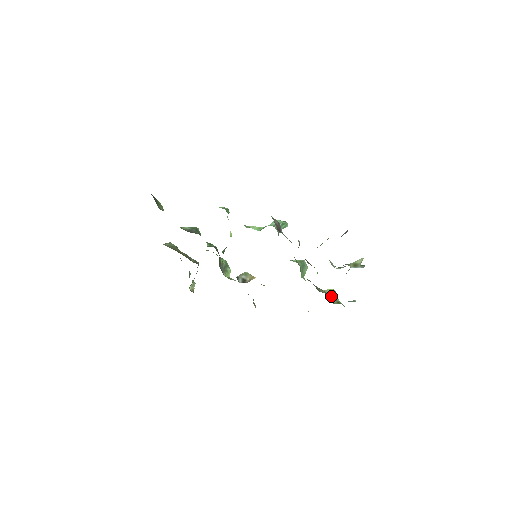
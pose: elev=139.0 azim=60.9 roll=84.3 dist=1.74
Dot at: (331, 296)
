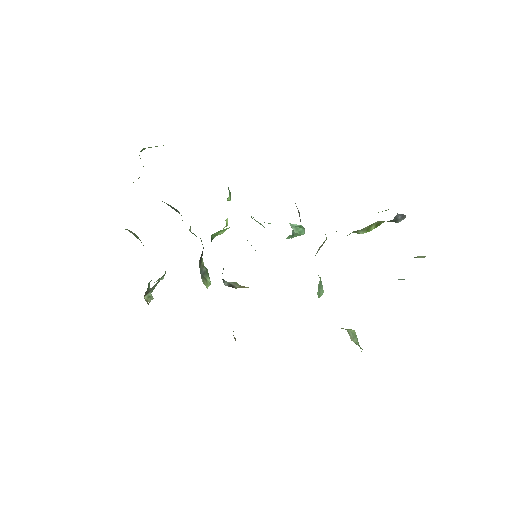
Dot at: (353, 337)
